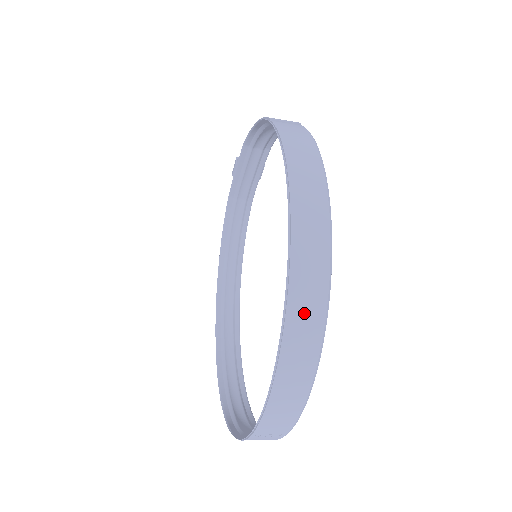
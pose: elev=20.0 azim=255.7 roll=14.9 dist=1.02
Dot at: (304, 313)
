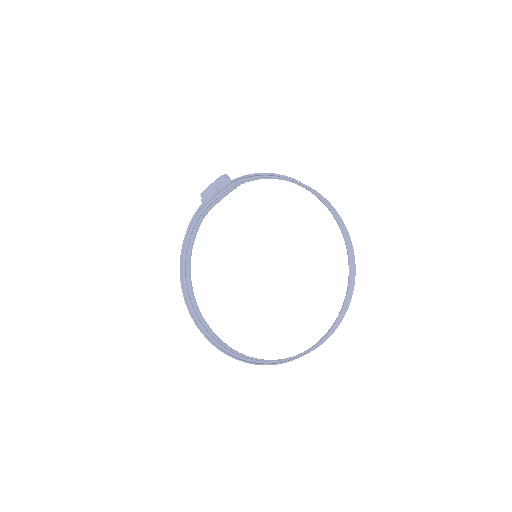
Dot at: (352, 282)
